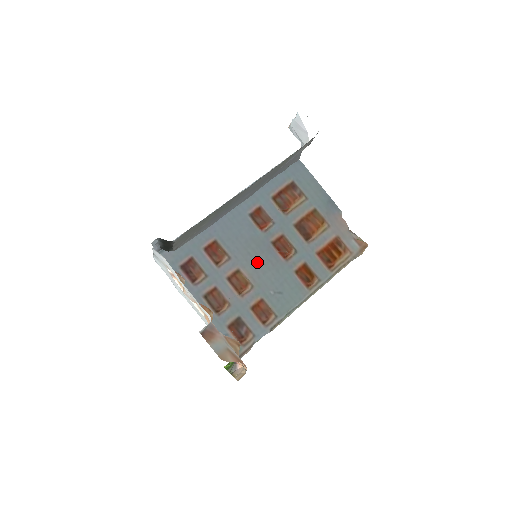
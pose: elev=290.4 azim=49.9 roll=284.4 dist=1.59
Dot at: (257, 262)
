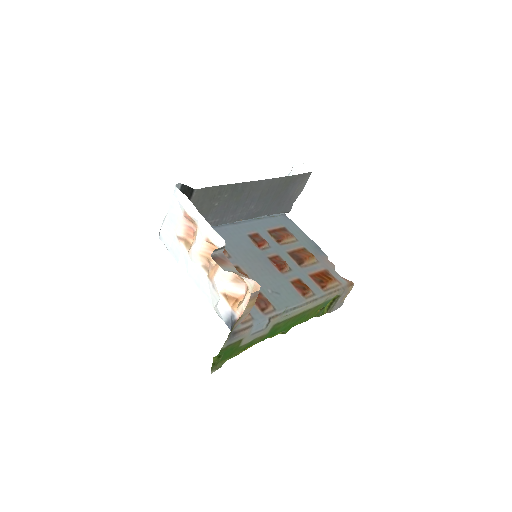
Dot at: (255, 266)
